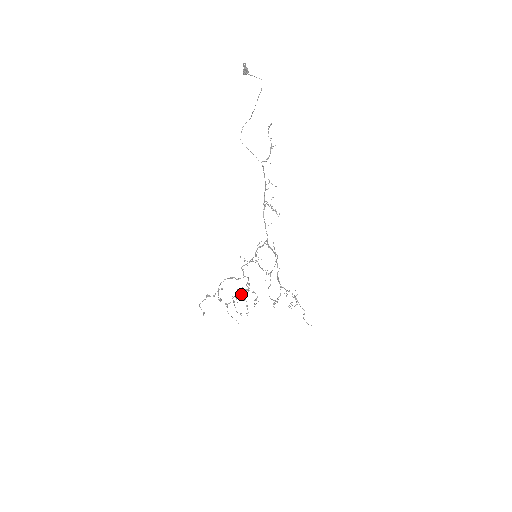
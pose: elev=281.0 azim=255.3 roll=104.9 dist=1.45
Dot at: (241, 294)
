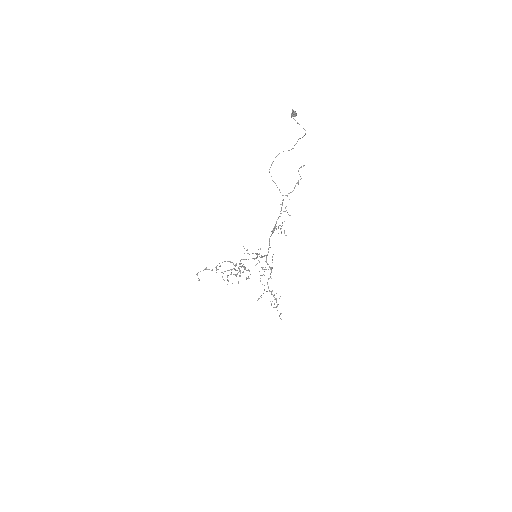
Dot at: (235, 275)
